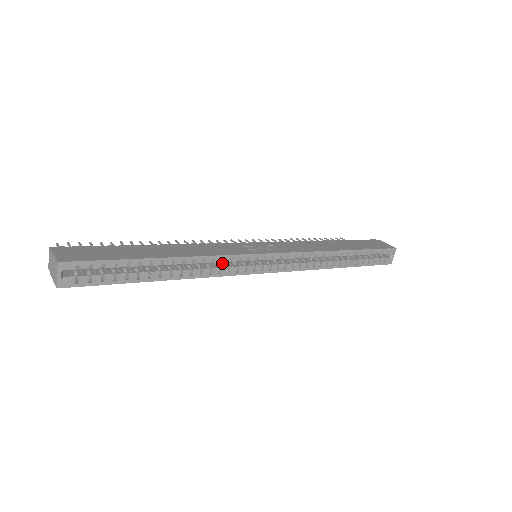
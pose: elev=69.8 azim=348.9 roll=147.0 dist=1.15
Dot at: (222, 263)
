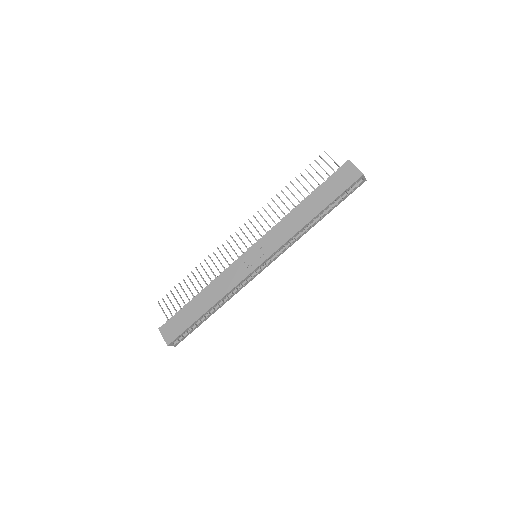
Dot at: occluded
